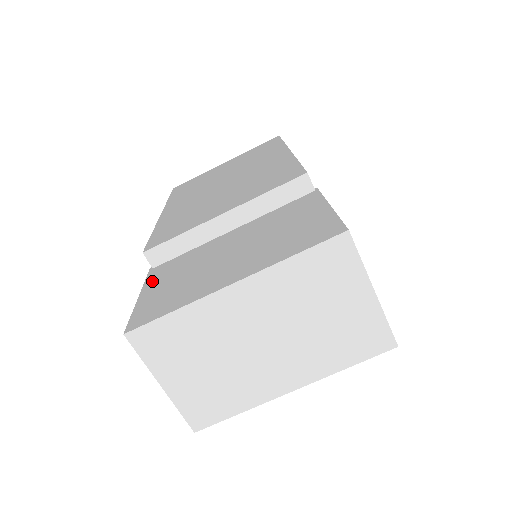
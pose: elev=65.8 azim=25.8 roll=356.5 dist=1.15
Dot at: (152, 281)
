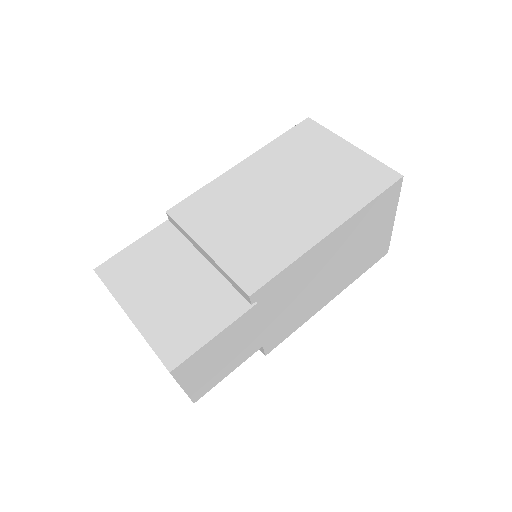
Dot at: (150, 238)
